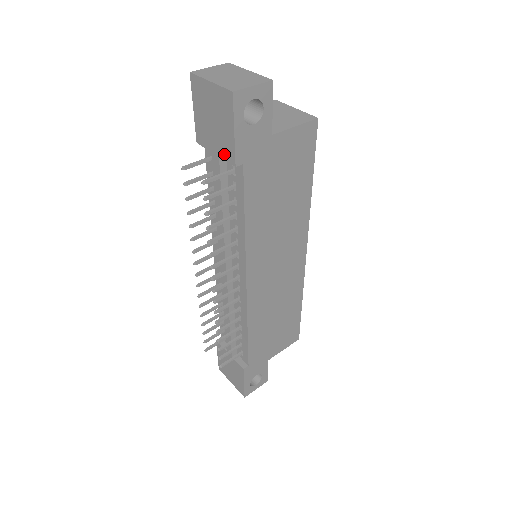
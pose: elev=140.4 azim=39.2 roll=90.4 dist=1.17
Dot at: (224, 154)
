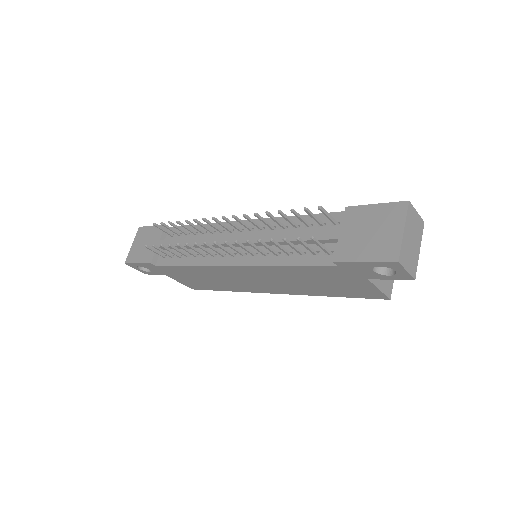
Dot at: (342, 247)
